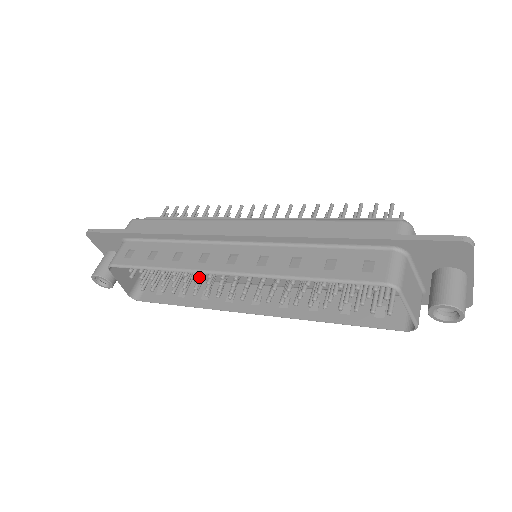
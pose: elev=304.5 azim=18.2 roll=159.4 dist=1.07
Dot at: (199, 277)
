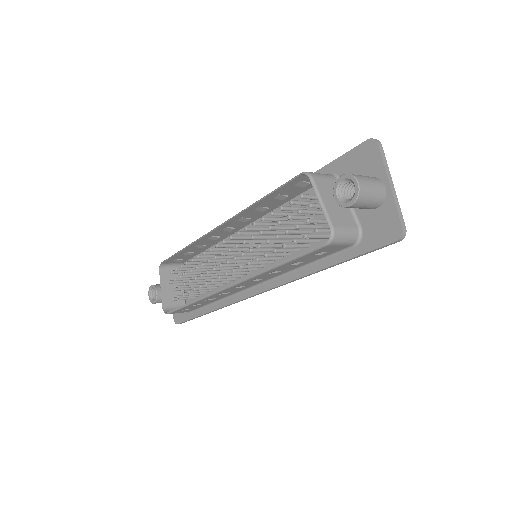
Dot at: (207, 262)
